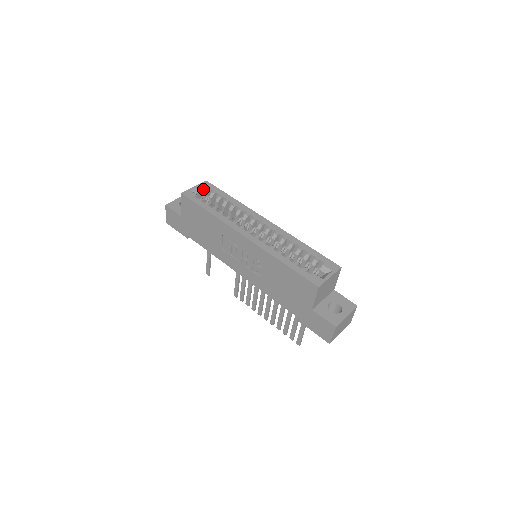
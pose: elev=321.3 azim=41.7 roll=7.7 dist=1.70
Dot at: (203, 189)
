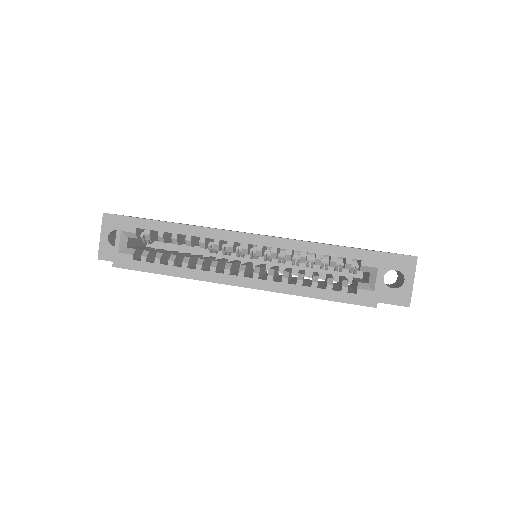
Dot at: (129, 234)
